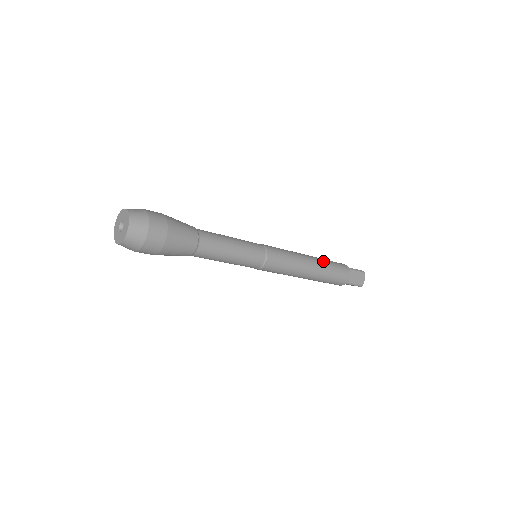
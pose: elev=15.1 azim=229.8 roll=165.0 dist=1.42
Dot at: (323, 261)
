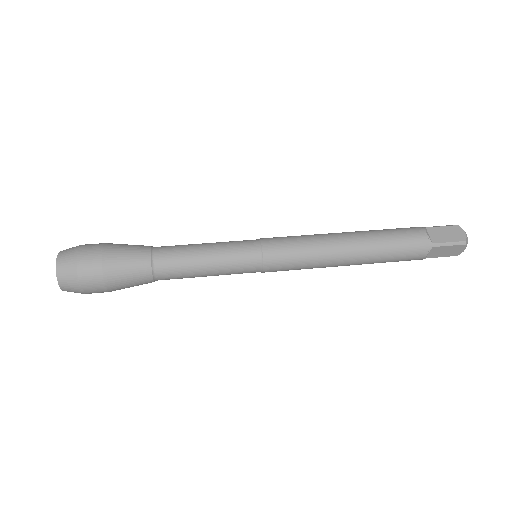
Dot at: (374, 249)
